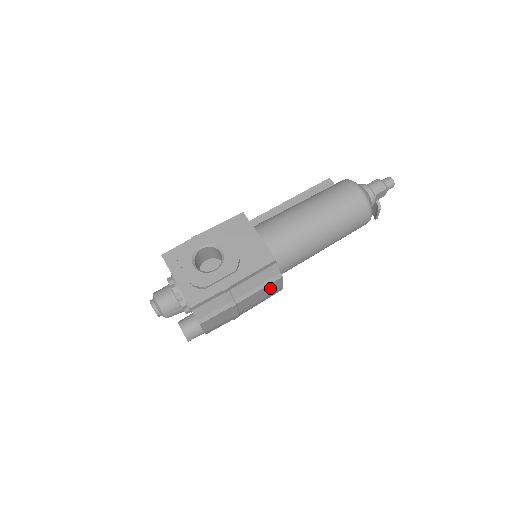
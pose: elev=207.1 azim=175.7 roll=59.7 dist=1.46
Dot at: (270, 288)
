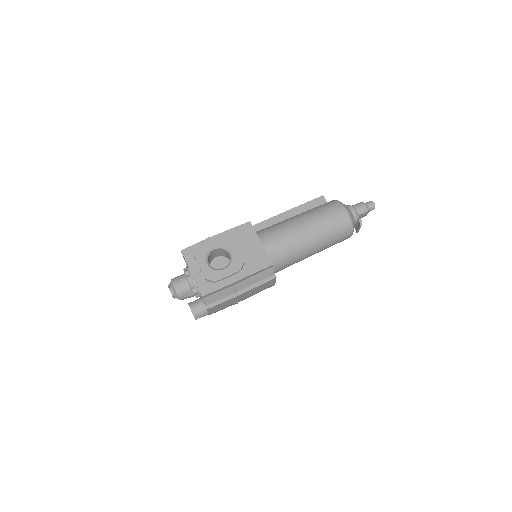
Dot at: (265, 285)
